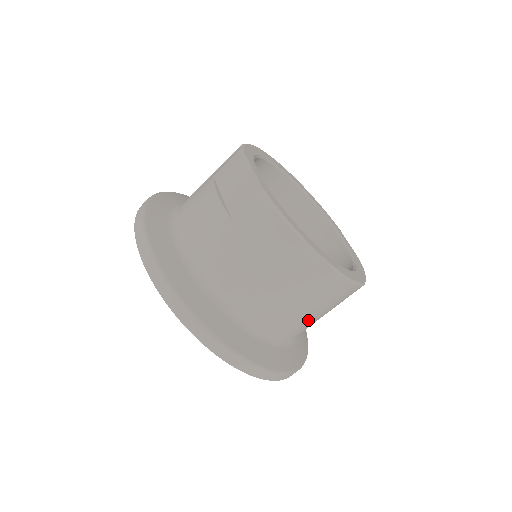
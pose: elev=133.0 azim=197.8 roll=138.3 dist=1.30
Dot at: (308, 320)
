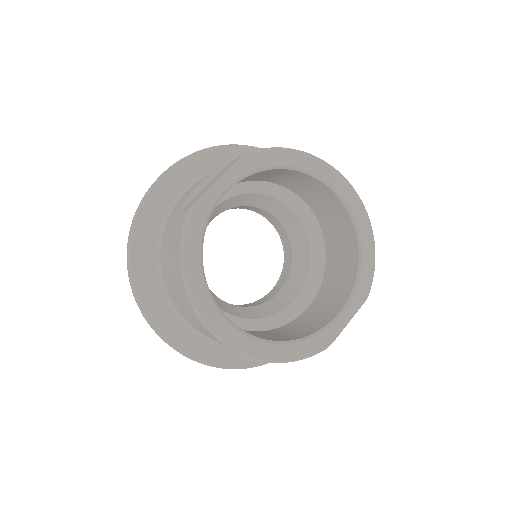
Dot at: occluded
